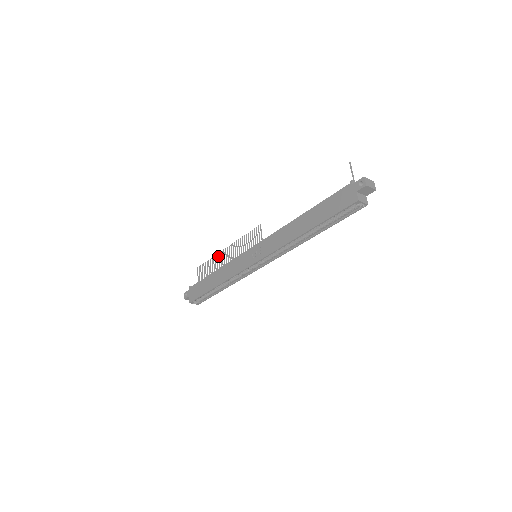
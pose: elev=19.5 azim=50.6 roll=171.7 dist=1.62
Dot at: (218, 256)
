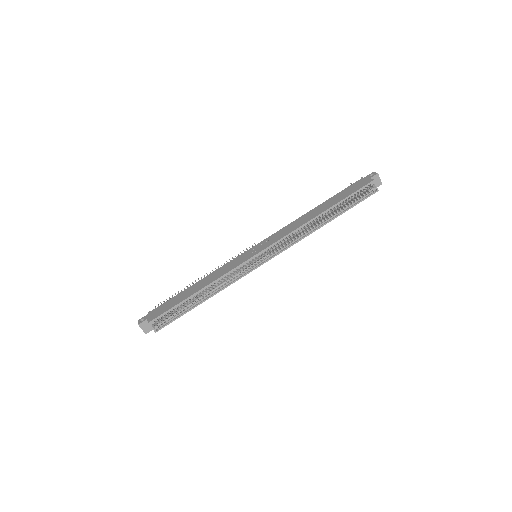
Dot at: (193, 283)
